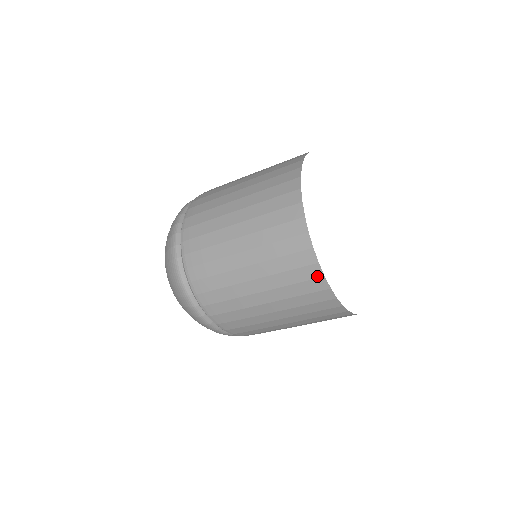
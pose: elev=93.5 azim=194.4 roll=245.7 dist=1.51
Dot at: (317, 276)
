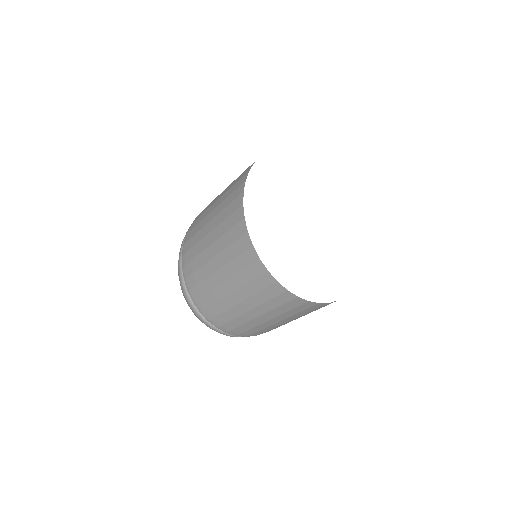
Dot at: (314, 305)
